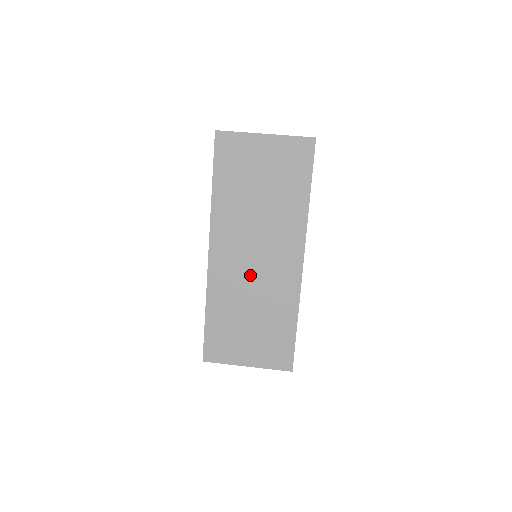
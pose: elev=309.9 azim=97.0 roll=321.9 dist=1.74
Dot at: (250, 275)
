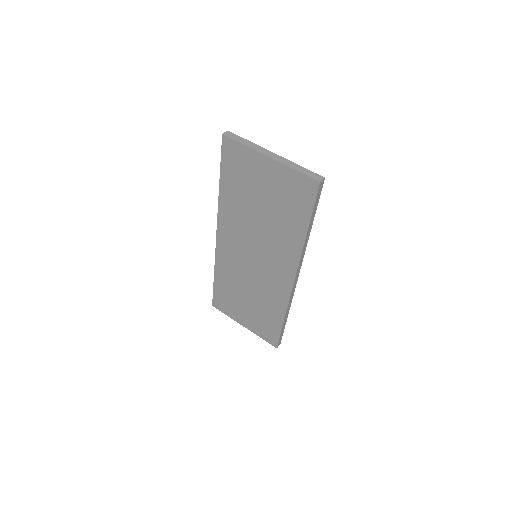
Dot at: (249, 269)
